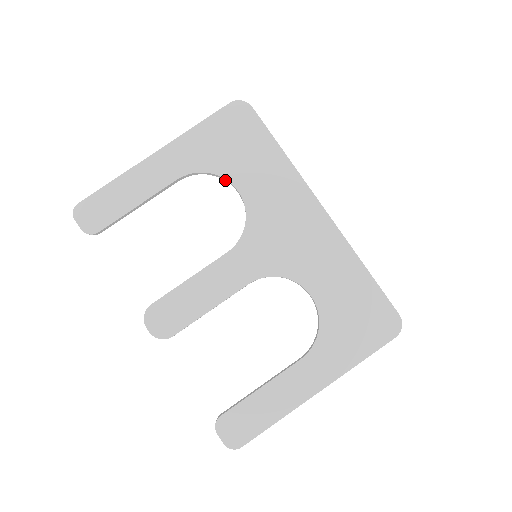
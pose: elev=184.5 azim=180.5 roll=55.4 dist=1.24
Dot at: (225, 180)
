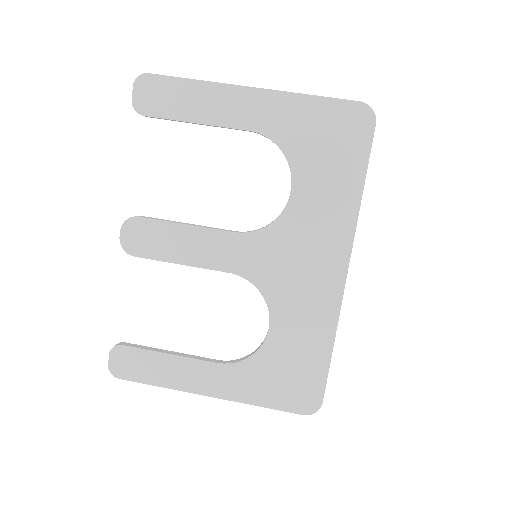
Dot at: (290, 168)
